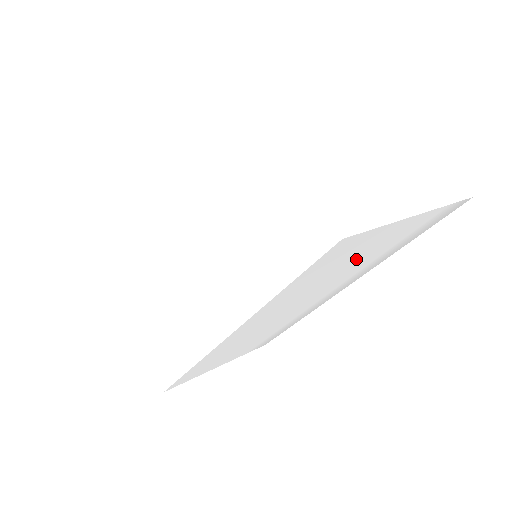
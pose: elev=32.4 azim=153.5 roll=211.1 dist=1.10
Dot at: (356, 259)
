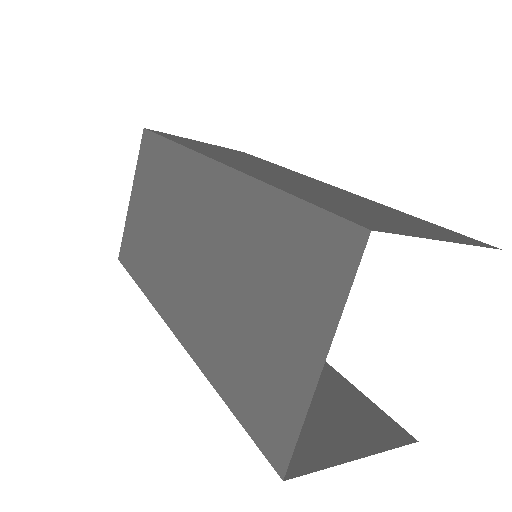
Dot at: occluded
